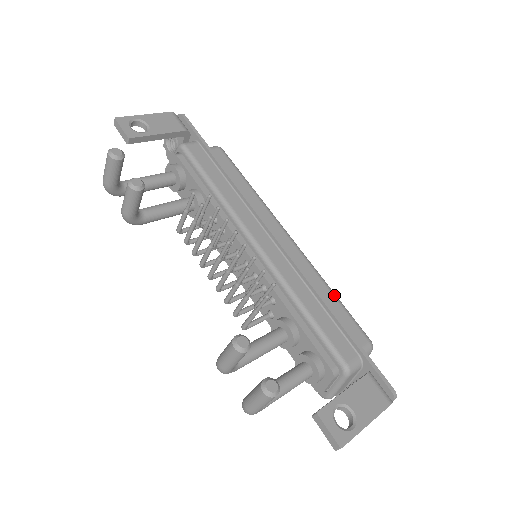
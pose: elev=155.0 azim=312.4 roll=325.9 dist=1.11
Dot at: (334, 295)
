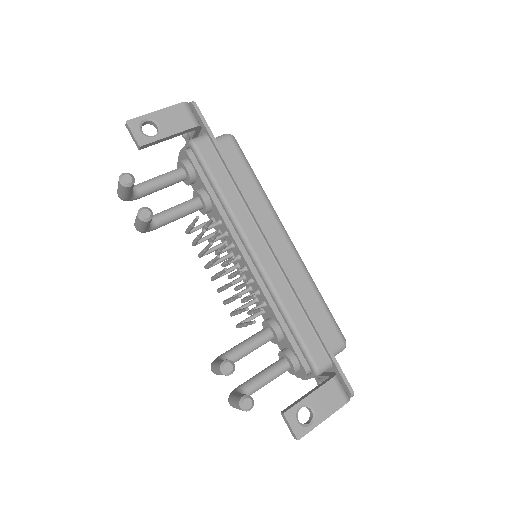
Dot at: (320, 299)
